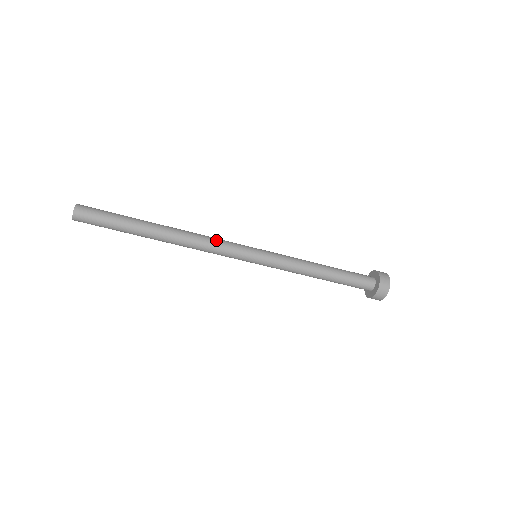
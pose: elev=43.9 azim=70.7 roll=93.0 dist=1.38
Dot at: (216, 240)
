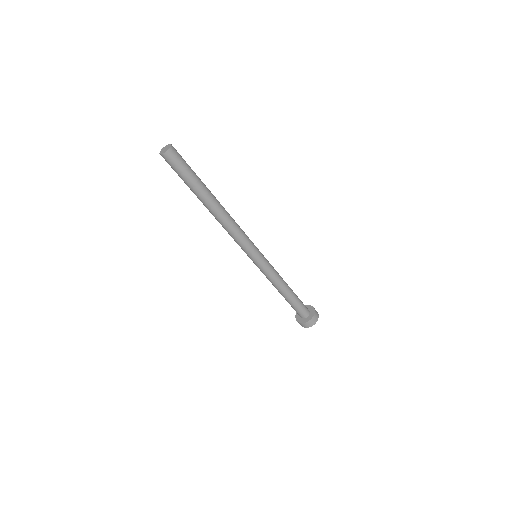
Dot at: occluded
